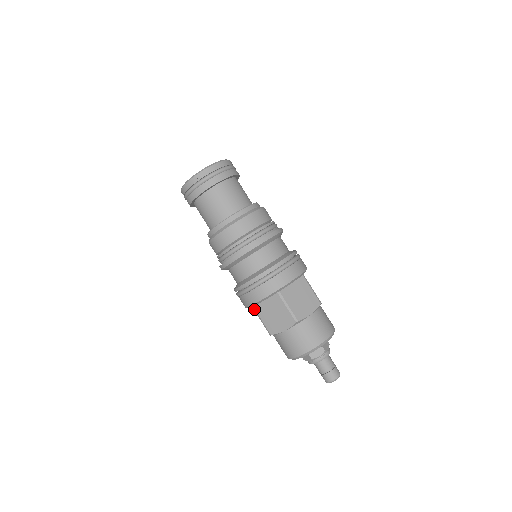
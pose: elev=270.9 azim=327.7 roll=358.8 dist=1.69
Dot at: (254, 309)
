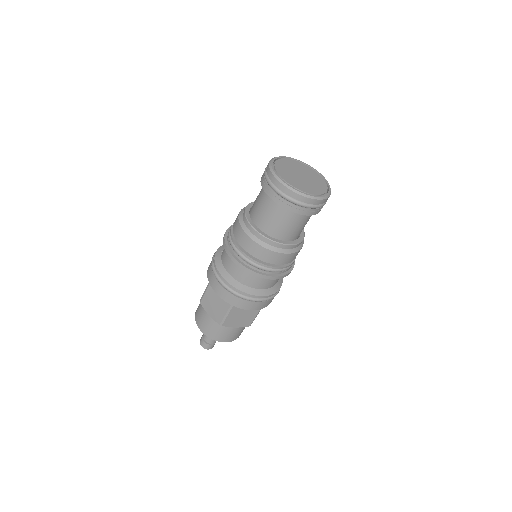
Dot at: occluded
